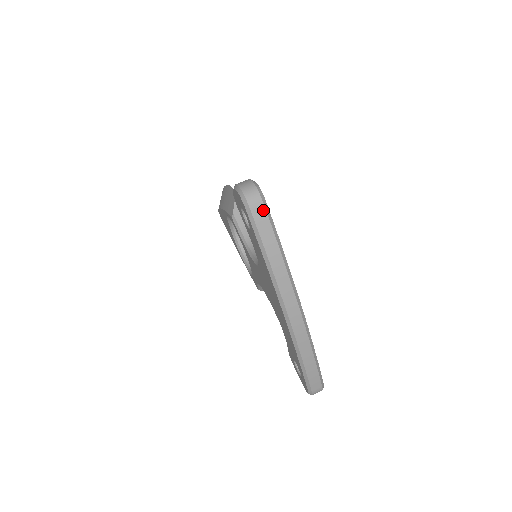
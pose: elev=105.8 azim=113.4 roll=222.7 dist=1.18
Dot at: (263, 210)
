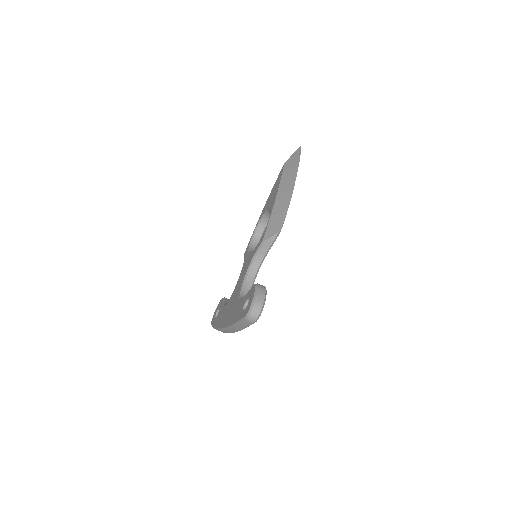
Dot at: (251, 323)
